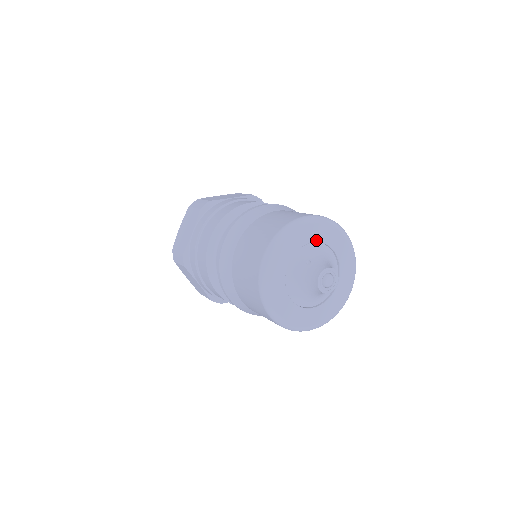
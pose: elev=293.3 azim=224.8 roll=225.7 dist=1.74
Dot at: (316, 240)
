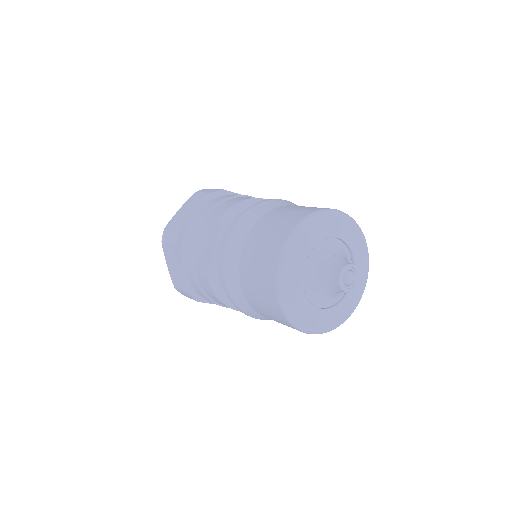
Dot at: (342, 238)
